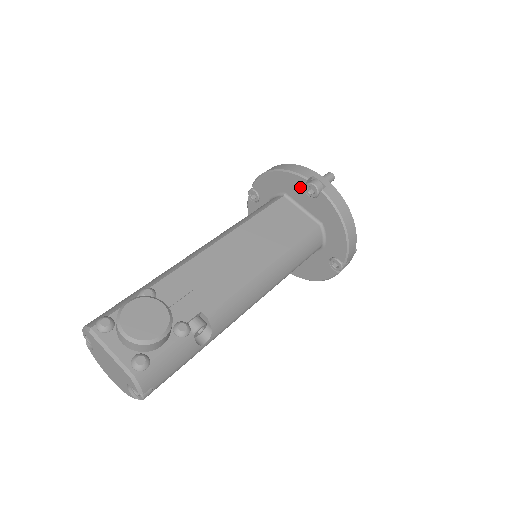
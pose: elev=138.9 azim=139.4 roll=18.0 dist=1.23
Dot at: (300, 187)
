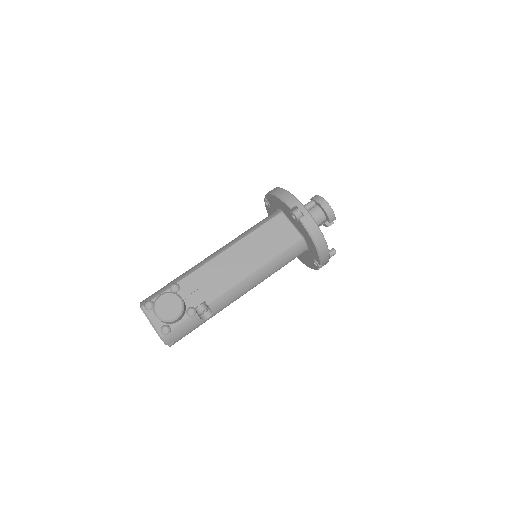
Dot at: (288, 211)
